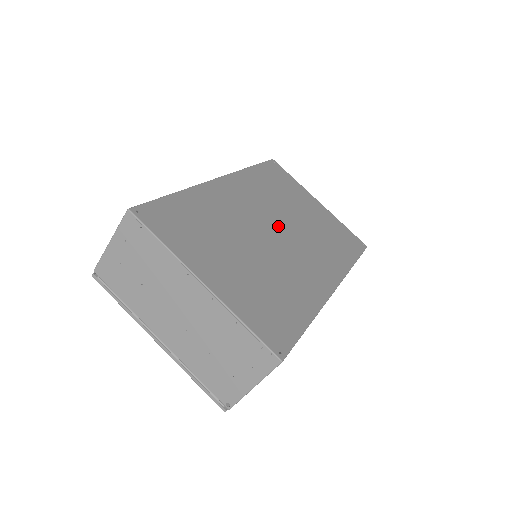
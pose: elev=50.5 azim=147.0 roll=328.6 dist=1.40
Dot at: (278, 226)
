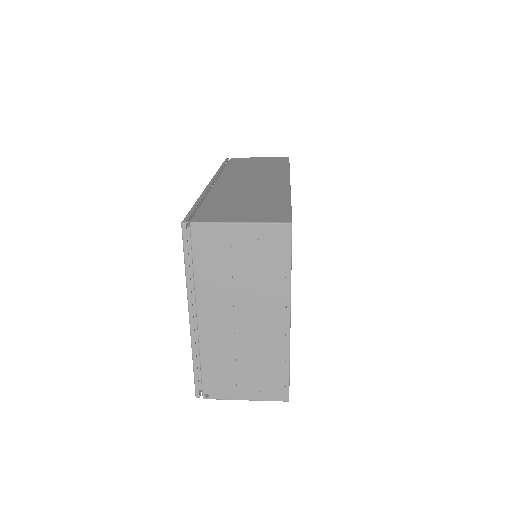
Dot at: occluded
